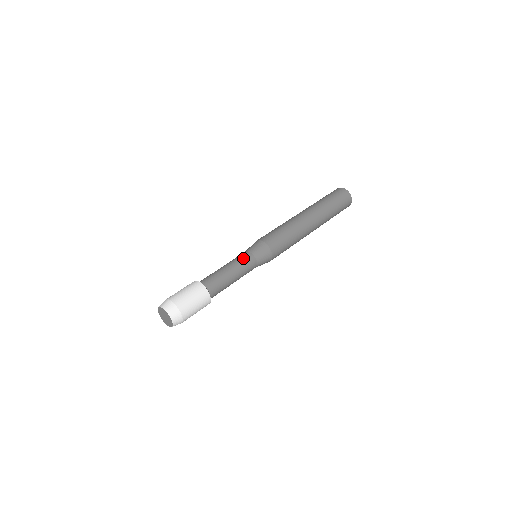
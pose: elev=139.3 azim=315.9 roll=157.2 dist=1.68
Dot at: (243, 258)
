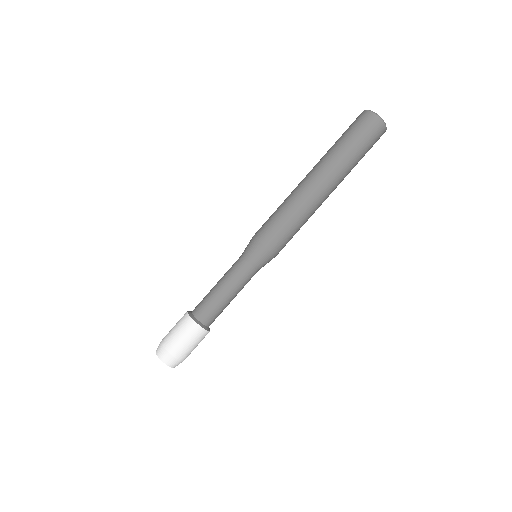
Dot at: (242, 275)
